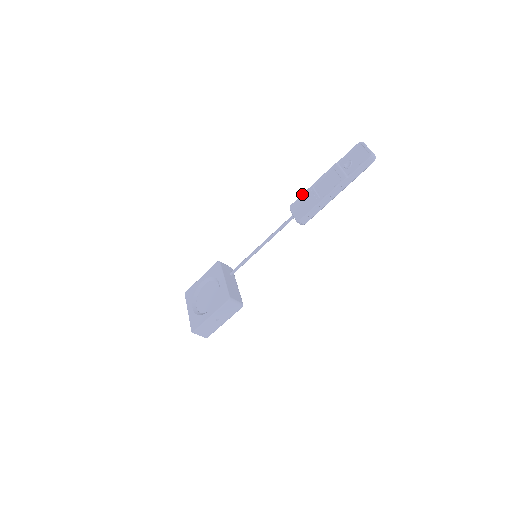
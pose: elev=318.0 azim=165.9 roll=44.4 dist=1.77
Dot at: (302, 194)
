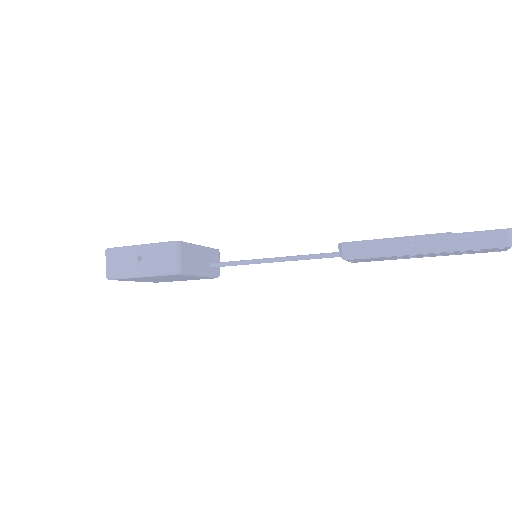
Dot at: occluded
